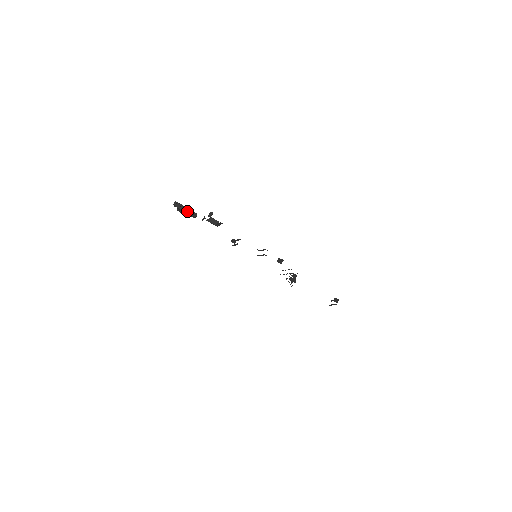
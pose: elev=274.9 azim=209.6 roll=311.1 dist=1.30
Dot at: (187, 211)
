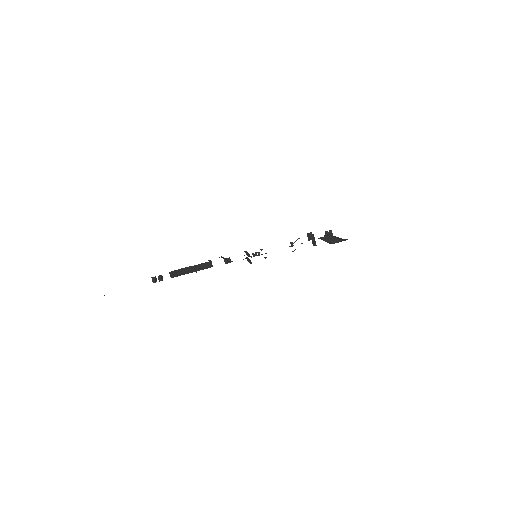
Dot at: (201, 268)
